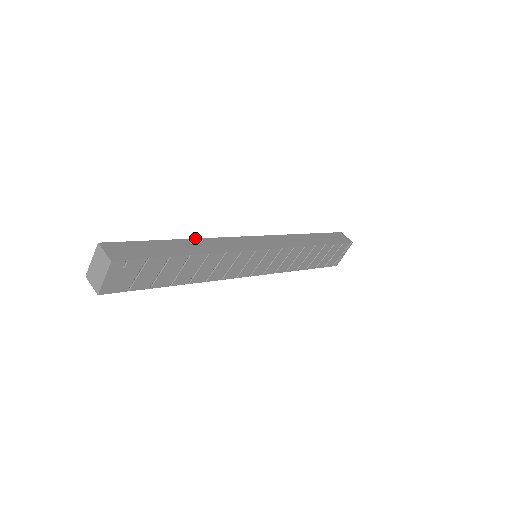
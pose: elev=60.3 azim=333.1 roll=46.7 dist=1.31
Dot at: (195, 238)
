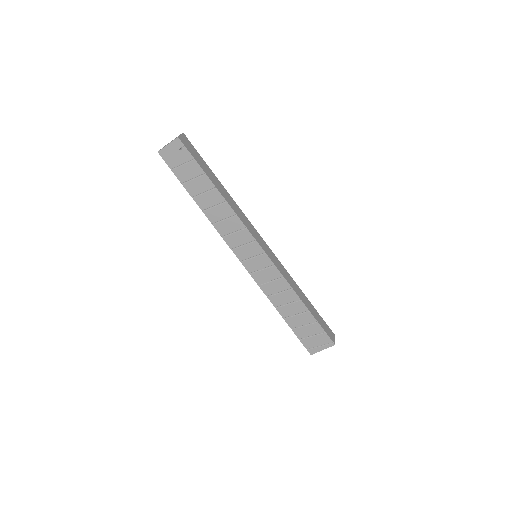
Dot at: occluded
